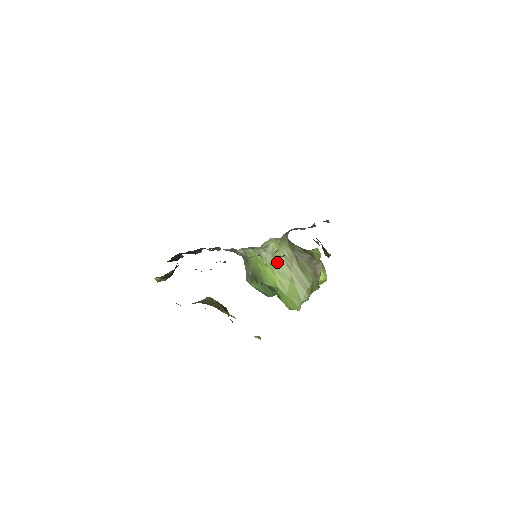
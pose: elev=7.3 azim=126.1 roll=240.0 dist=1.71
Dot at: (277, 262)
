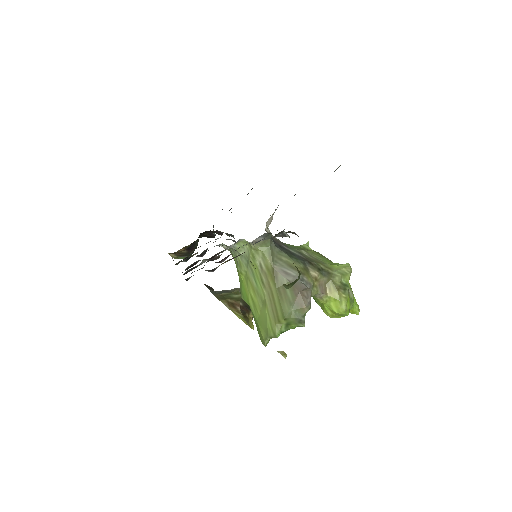
Dot at: (252, 273)
